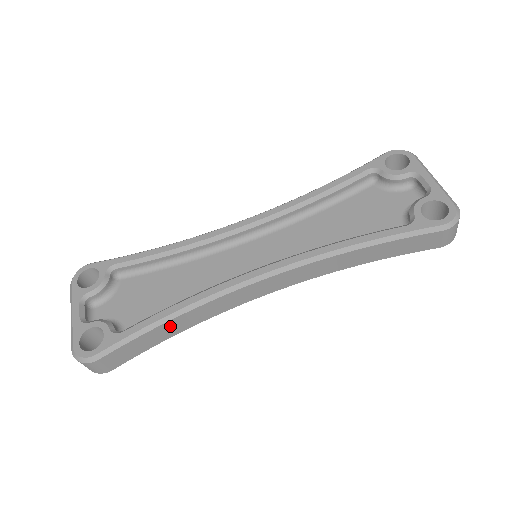
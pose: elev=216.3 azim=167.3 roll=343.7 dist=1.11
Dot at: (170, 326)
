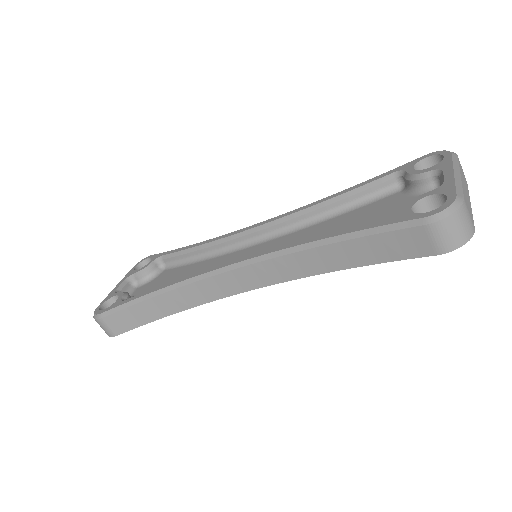
Dot at: (159, 303)
